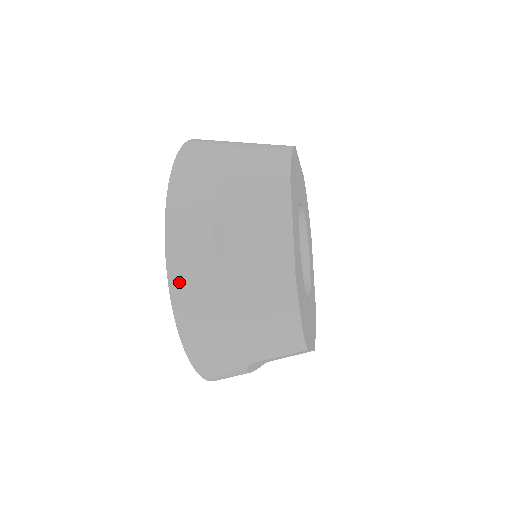
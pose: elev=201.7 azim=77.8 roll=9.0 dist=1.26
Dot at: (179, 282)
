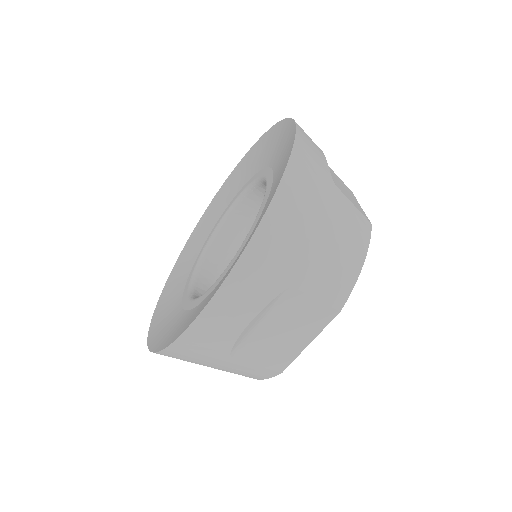
Dot at: (302, 150)
